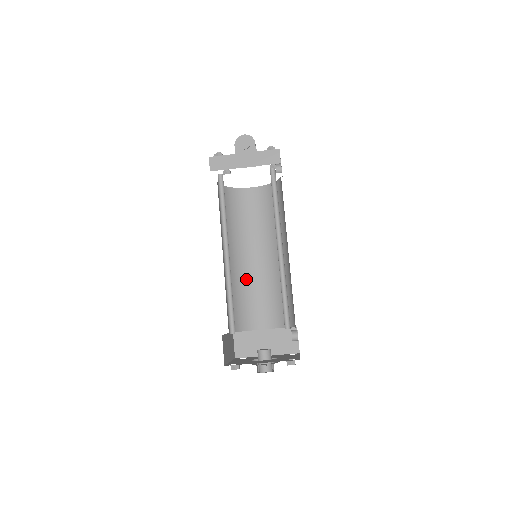
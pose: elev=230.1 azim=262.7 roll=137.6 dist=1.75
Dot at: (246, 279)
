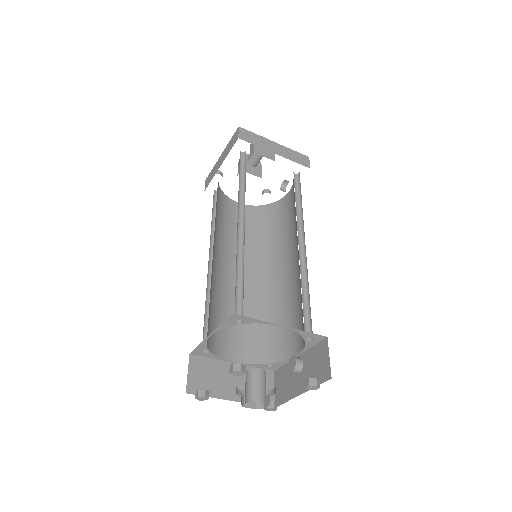
Dot at: (221, 290)
